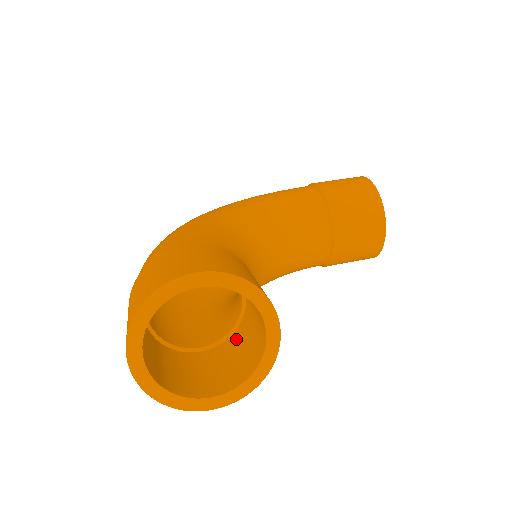
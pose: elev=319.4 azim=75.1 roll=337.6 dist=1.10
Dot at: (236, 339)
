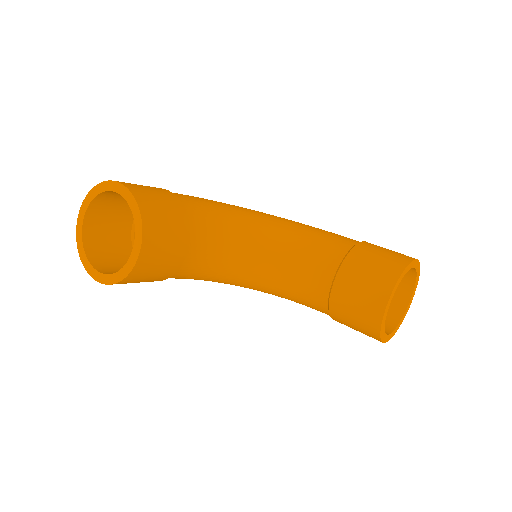
Dot at: occluded
